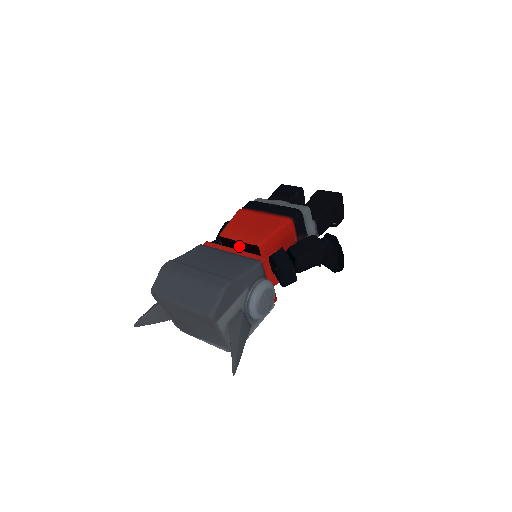
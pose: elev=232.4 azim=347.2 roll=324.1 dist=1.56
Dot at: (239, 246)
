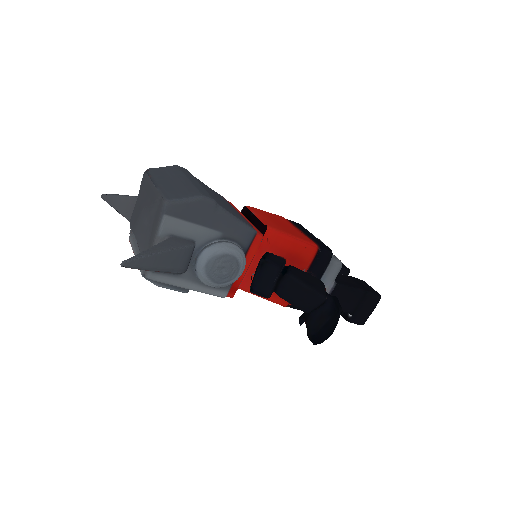
Dot at: (252, 222)
